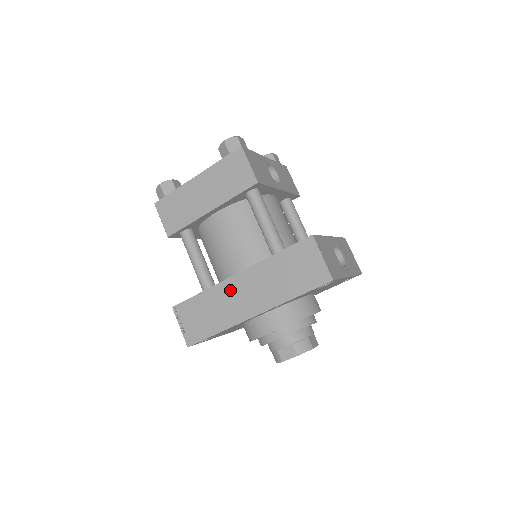
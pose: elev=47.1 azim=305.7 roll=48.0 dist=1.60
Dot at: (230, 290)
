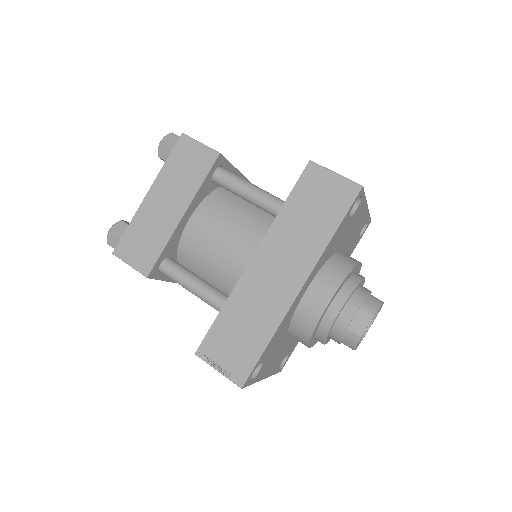
Dot at: (255, 281)
